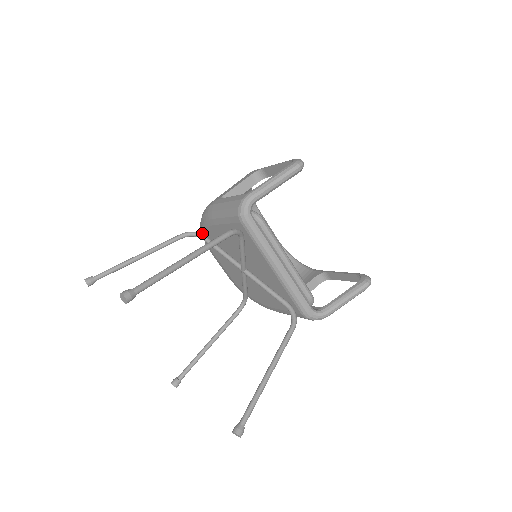
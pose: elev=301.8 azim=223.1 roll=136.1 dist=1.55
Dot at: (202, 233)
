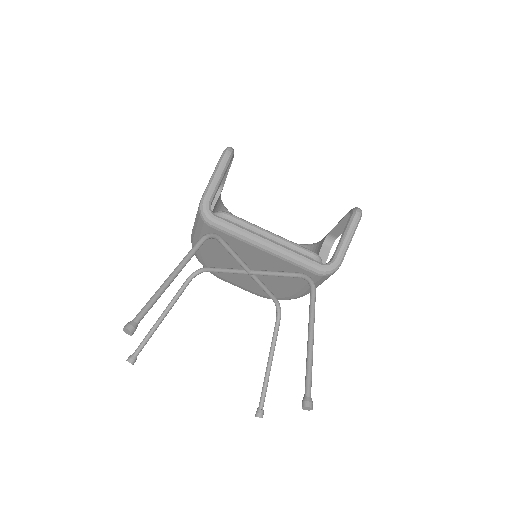
Dot at: occluded
